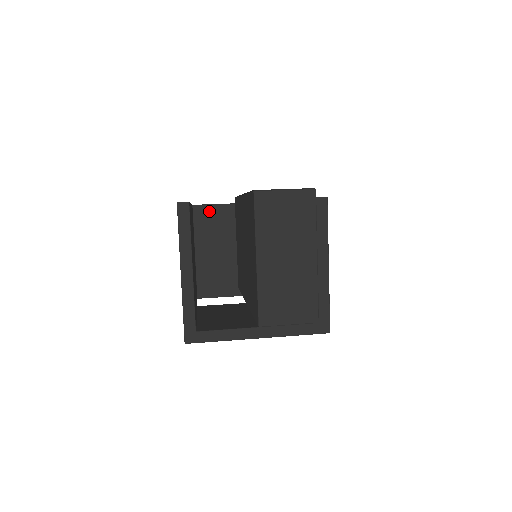
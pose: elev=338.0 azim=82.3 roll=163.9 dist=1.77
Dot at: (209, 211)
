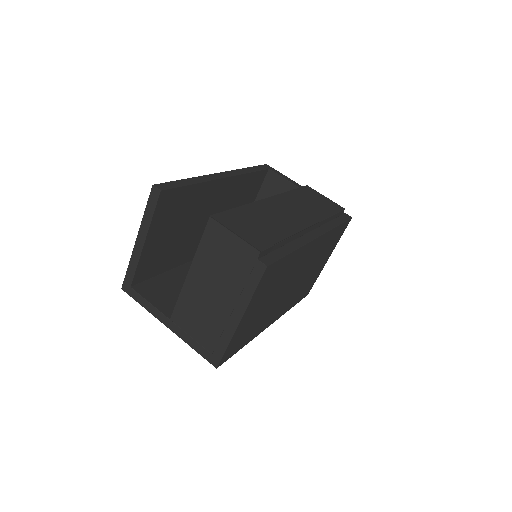
Dot at: (279, 183)
